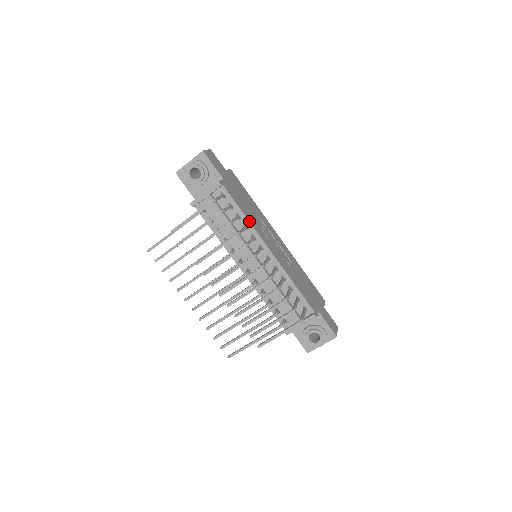
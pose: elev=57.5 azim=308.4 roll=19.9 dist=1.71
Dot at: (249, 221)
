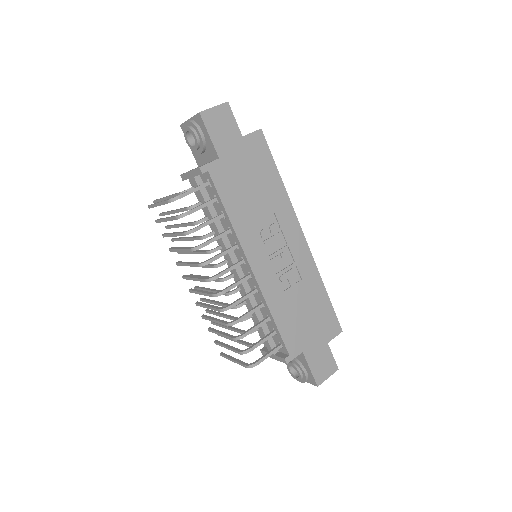
Dot at: (233, 226)
